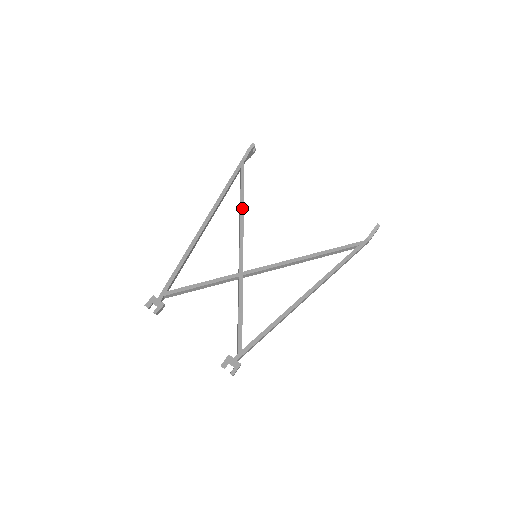
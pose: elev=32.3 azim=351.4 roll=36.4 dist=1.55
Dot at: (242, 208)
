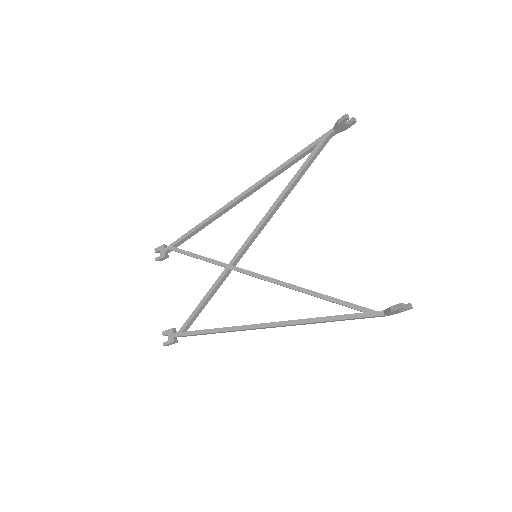
Dot at: (281, 196)
